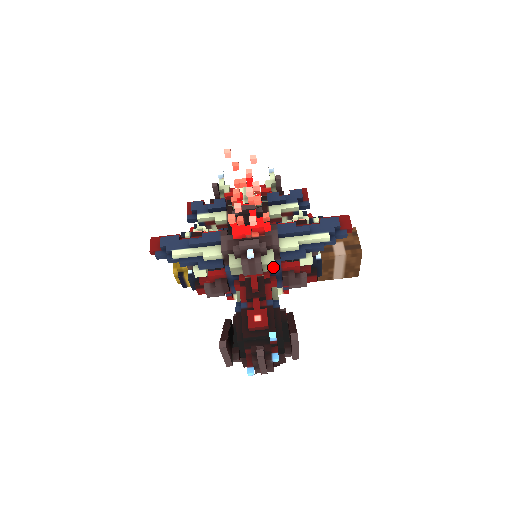
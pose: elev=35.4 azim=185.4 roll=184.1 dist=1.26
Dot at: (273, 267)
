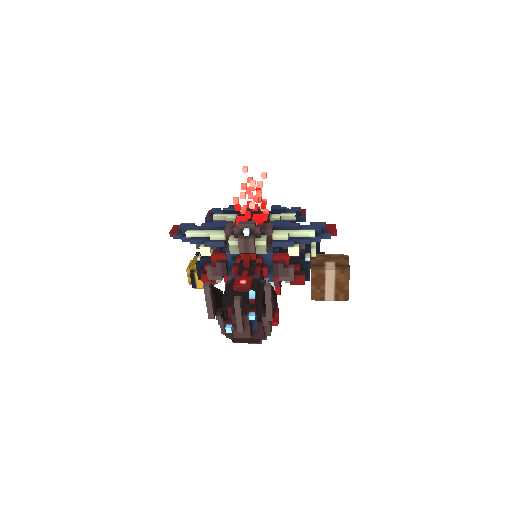
Dot at: (265, 250)
